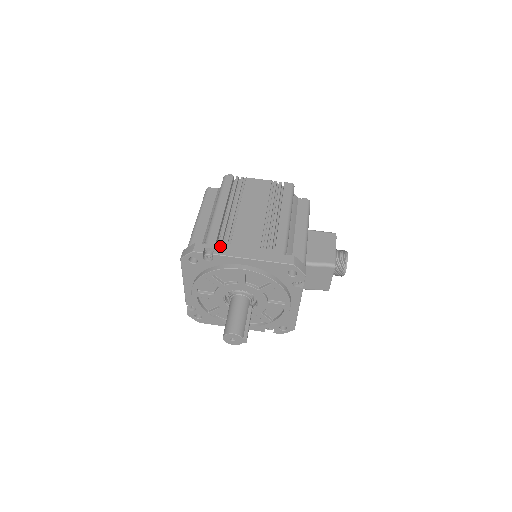
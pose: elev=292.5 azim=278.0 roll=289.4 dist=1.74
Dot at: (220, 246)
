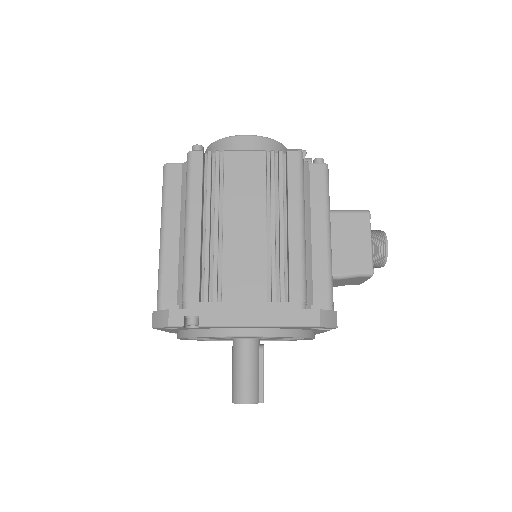
Dot at: (207, 309)
